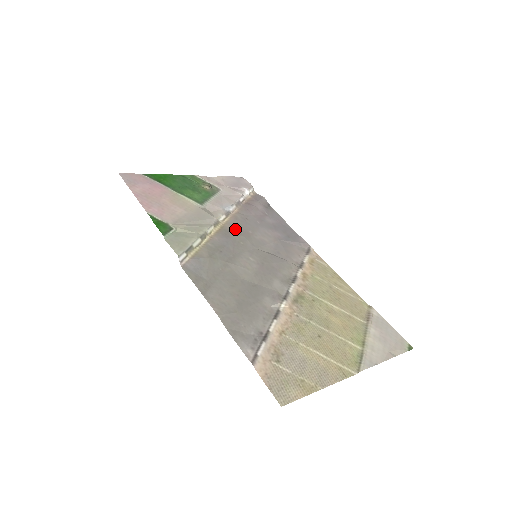
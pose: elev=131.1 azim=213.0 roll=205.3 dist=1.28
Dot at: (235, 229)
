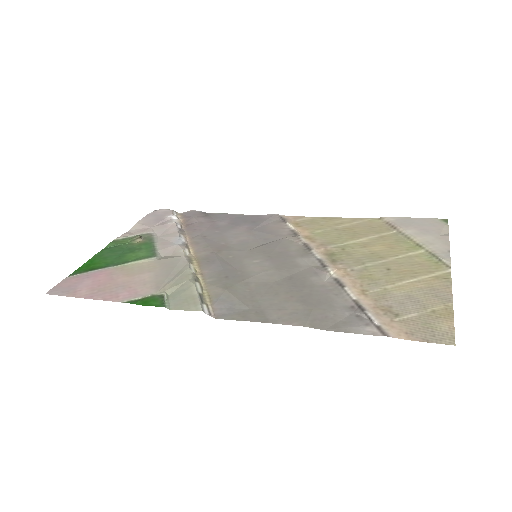
Dot at: (209, 251)
